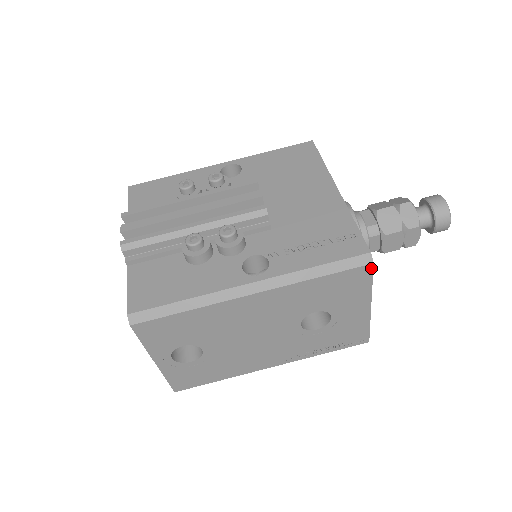
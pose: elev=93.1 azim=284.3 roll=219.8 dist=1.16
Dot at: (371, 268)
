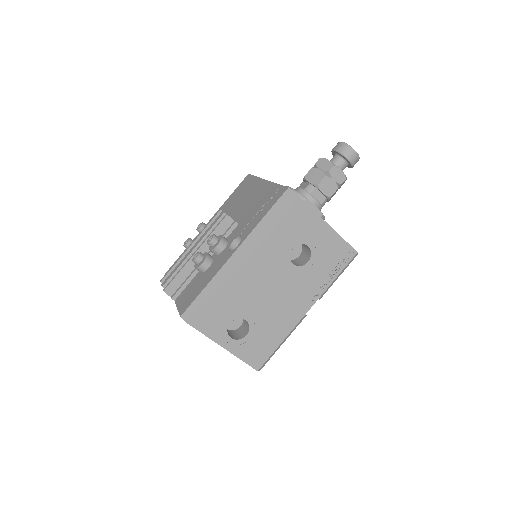
Dot at: (296, 196)
